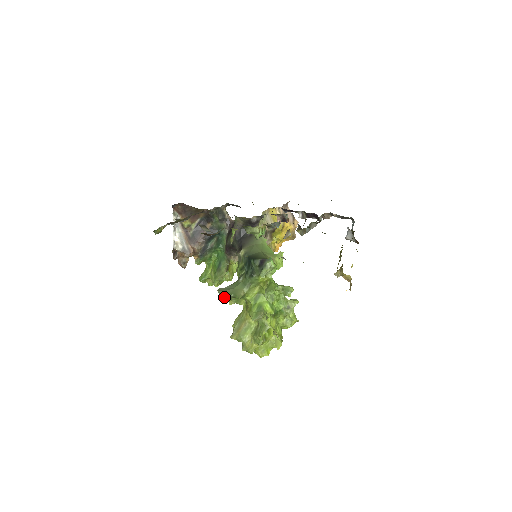
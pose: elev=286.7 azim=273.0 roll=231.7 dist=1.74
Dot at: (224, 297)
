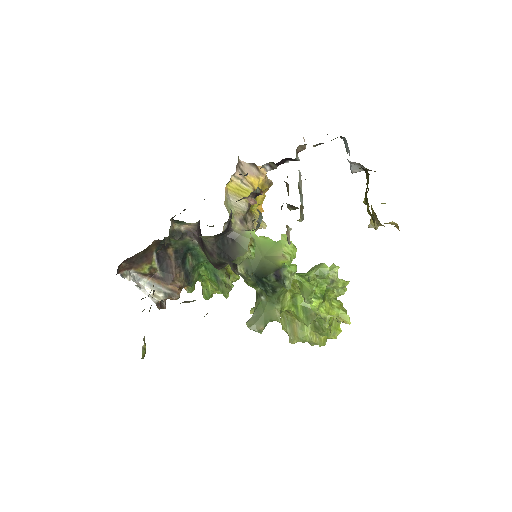
Dot at: (261, 330)
